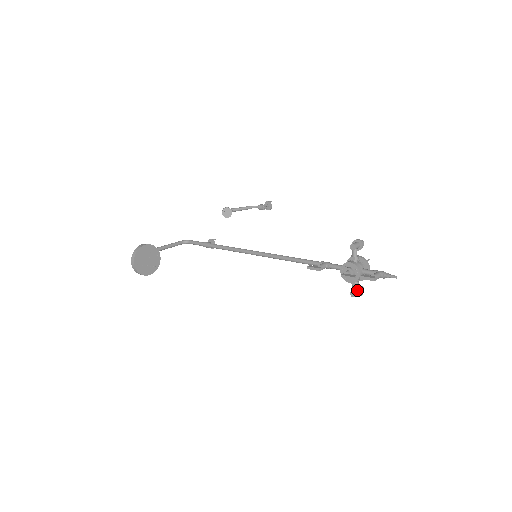
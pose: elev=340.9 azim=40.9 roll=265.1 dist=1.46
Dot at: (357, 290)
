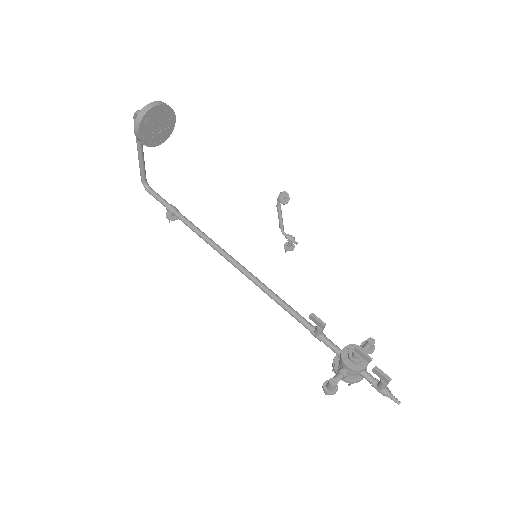
Dot at: (336, 384)
